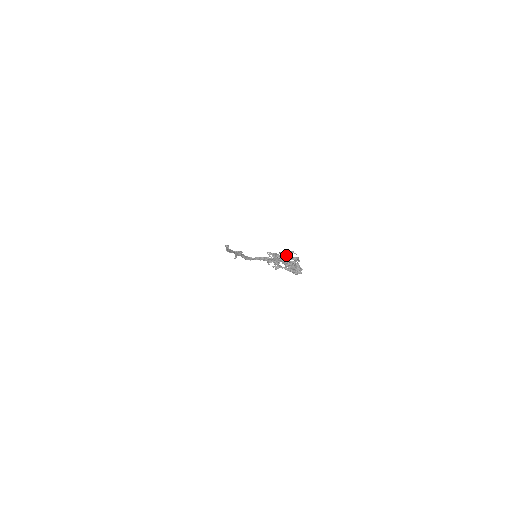
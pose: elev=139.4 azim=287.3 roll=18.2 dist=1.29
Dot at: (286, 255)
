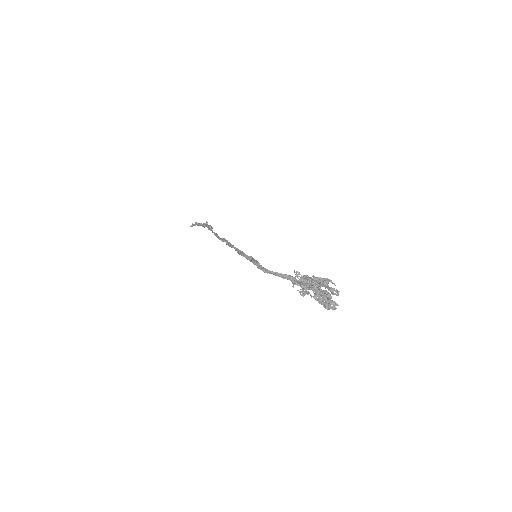
Dot at: (321, 282)
